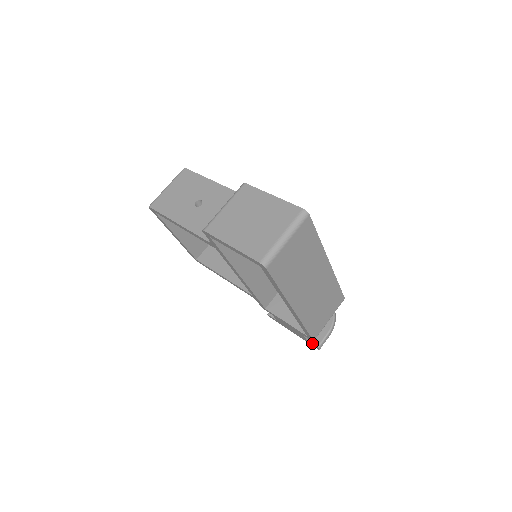
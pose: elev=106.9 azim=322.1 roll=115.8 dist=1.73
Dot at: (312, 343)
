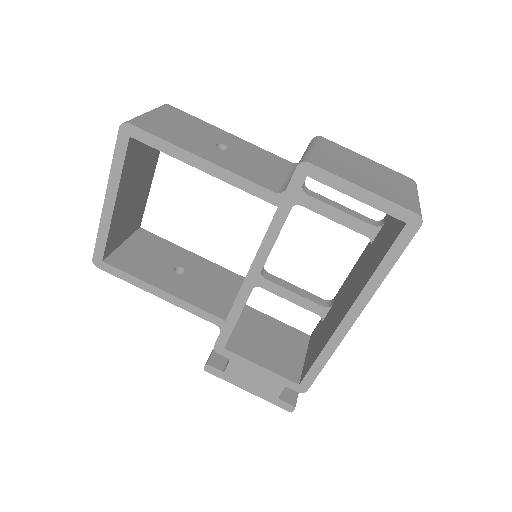
Dot at: (286, 401)
